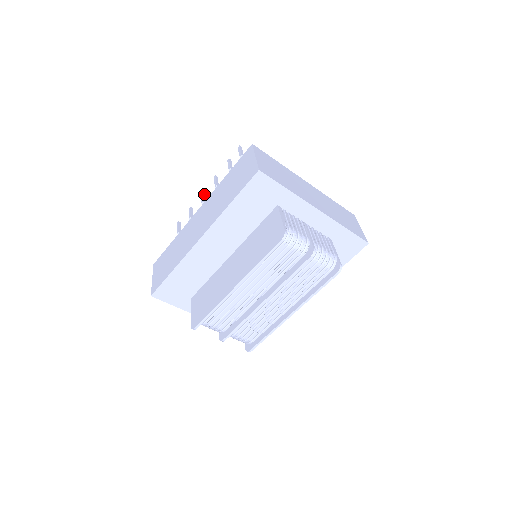
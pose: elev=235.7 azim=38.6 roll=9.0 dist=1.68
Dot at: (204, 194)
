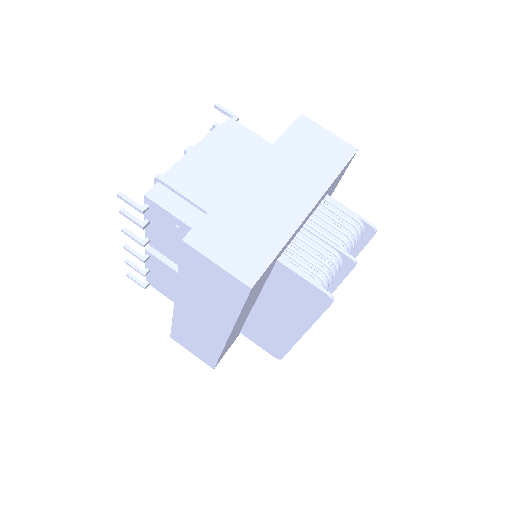
Dot at: (128, 248)
